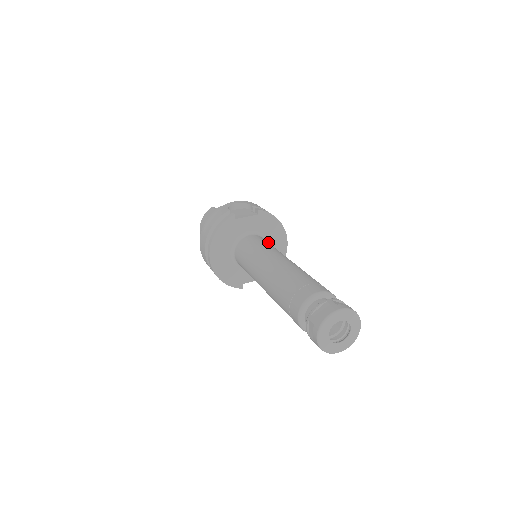
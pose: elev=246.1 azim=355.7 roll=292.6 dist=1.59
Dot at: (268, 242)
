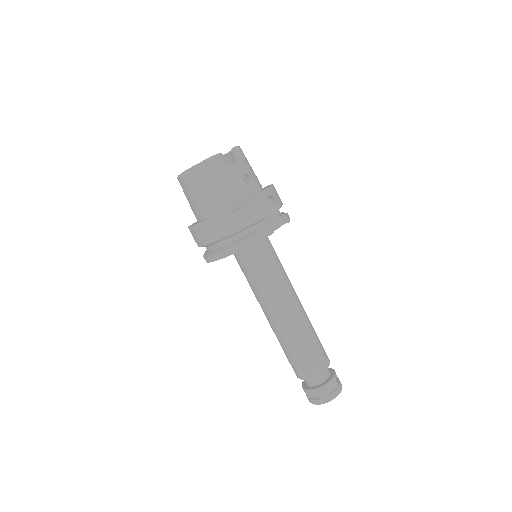
Dot at: occluded
